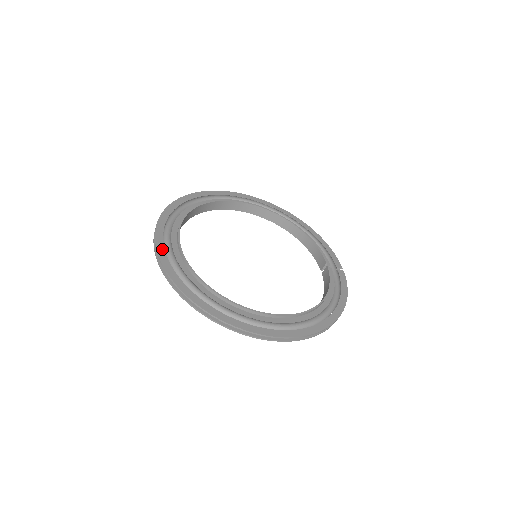
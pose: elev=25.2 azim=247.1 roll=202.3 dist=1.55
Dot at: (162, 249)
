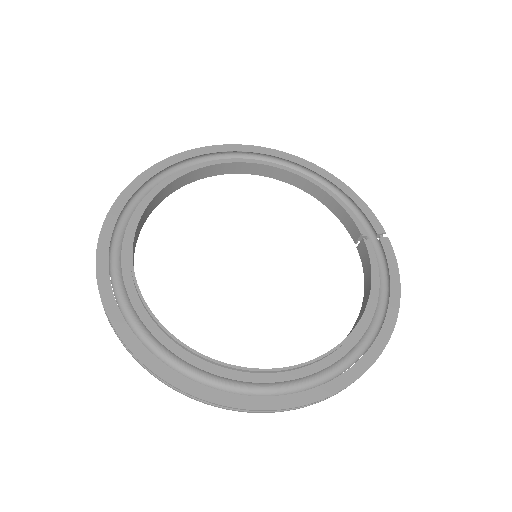
Dot at: (111, 300)
